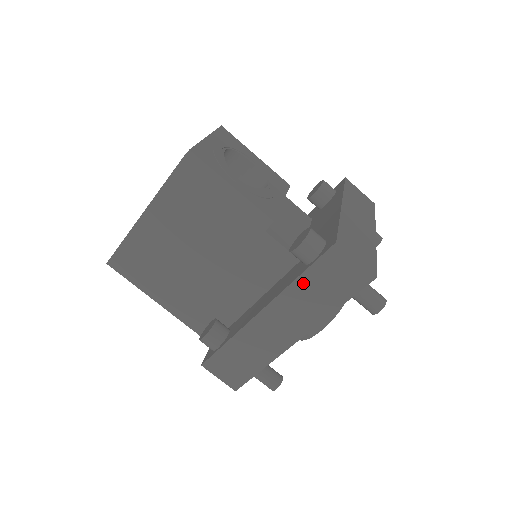
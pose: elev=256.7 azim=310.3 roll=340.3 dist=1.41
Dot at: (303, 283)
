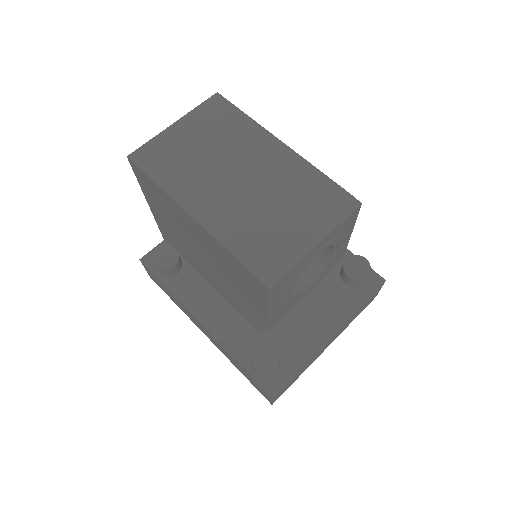
Dot at: (237, 362)
